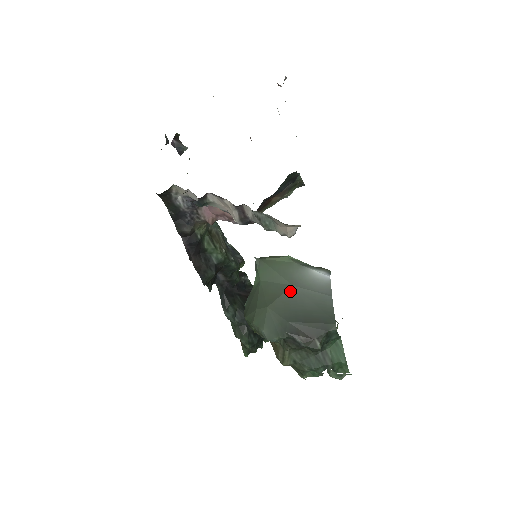
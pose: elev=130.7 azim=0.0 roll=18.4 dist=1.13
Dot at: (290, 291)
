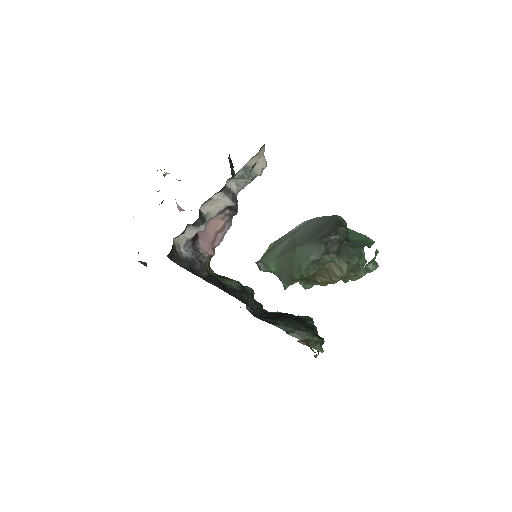
Dot at: (296, 236)
